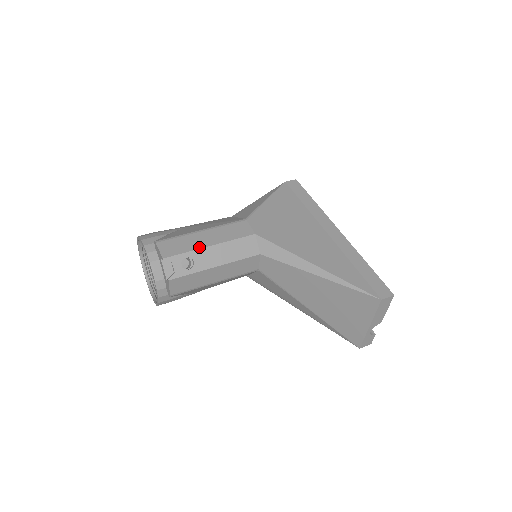
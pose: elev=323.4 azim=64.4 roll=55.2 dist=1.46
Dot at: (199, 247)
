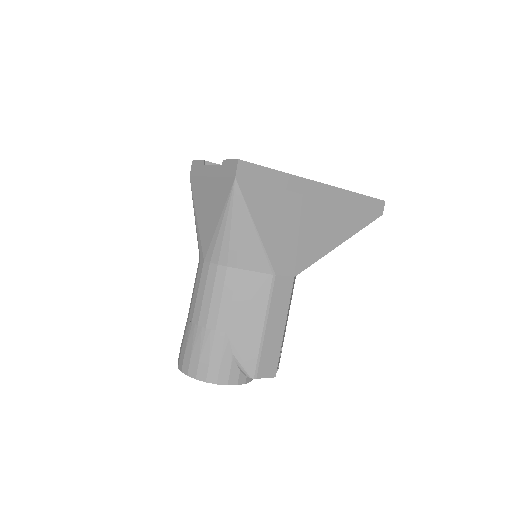
Dot at: (281, 340)
